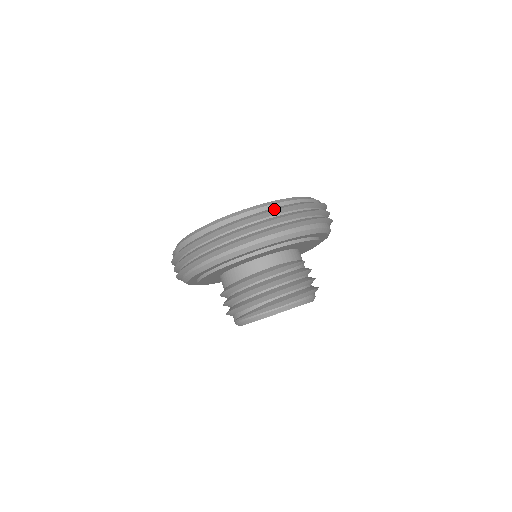
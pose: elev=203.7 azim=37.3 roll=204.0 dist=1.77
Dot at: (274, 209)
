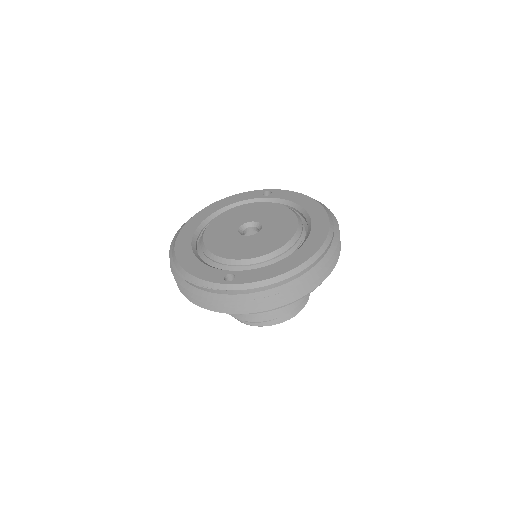
Dot at: (325, 262)
